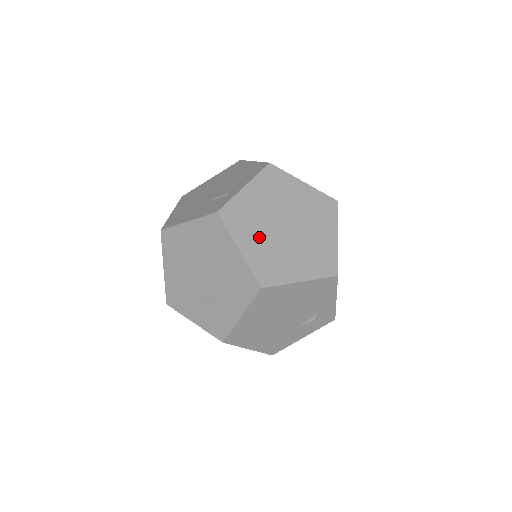
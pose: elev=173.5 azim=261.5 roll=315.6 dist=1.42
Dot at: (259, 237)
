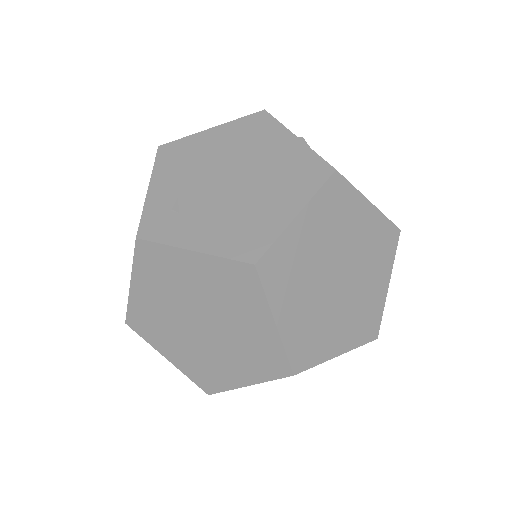
Dot at: (178, 343)
